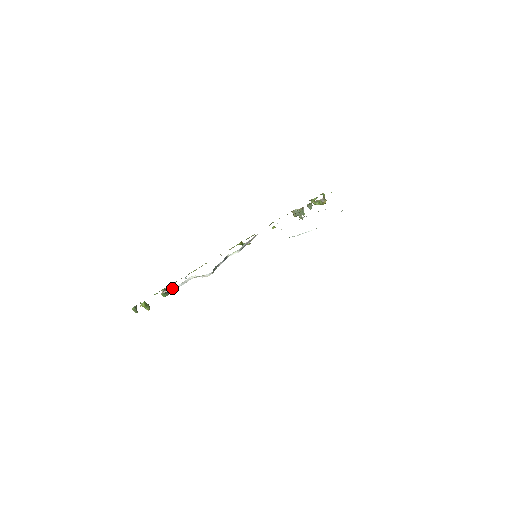
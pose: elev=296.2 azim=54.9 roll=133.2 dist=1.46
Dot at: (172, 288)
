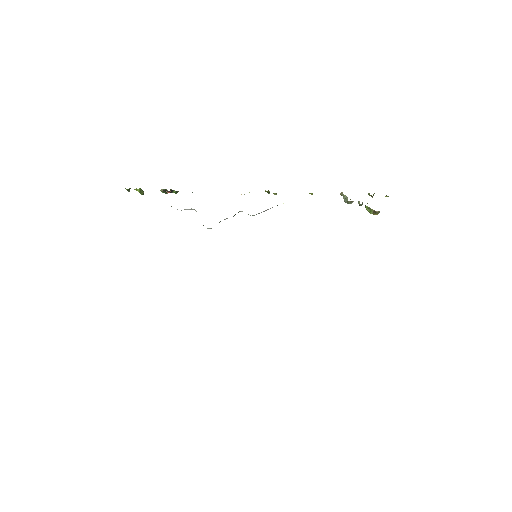
Dot at: occluded
